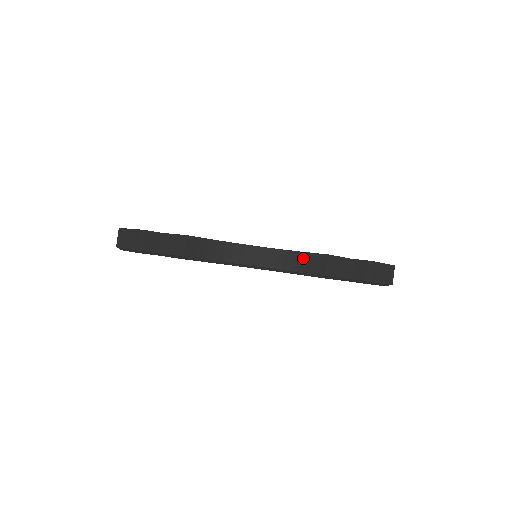
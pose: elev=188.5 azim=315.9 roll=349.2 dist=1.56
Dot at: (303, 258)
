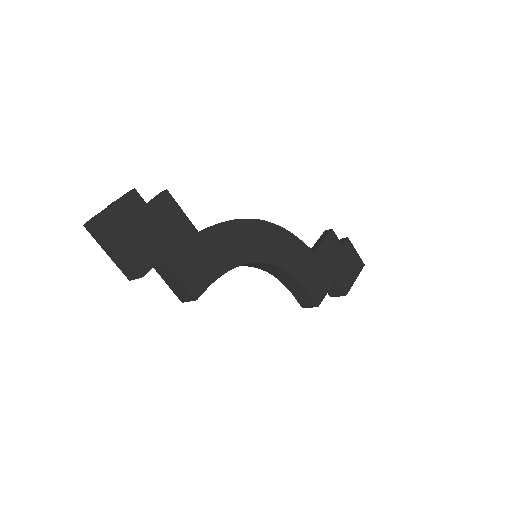
Dot at: (297, 286)
